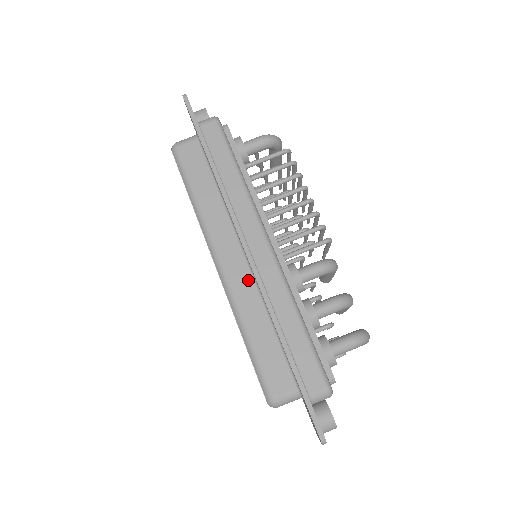
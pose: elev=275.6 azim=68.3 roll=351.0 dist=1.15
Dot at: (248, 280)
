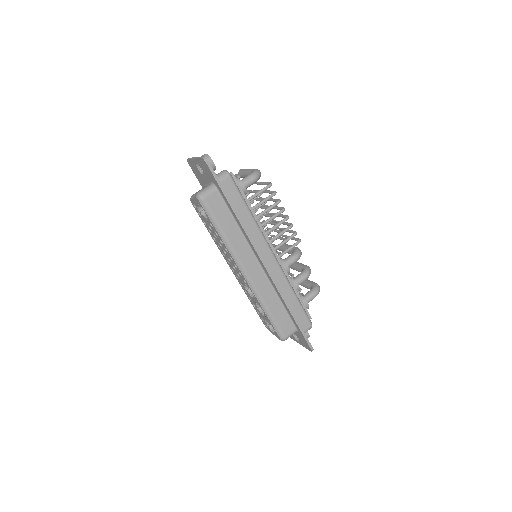
Dot at: (264, 280)
